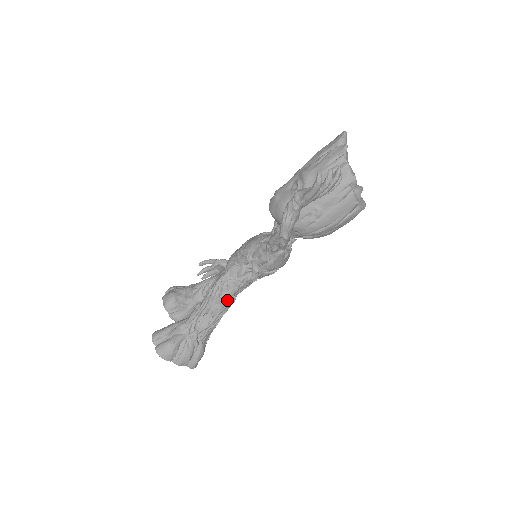
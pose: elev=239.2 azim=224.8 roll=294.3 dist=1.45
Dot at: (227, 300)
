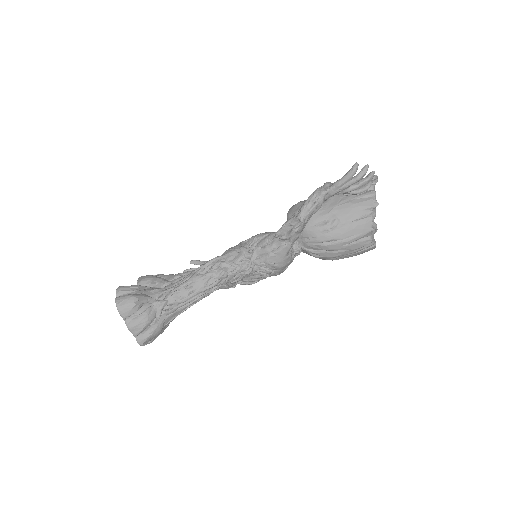
Dot at: (212, 281)
